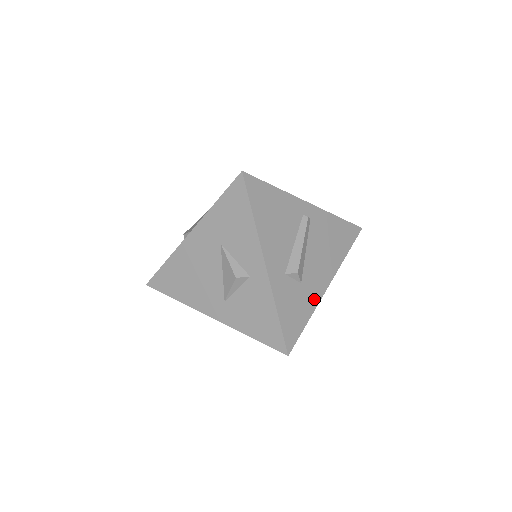
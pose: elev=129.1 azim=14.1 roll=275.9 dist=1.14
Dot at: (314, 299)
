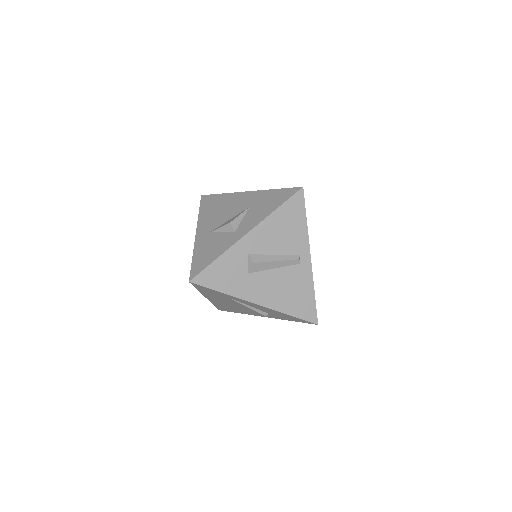
Dot at: (241, 292)
